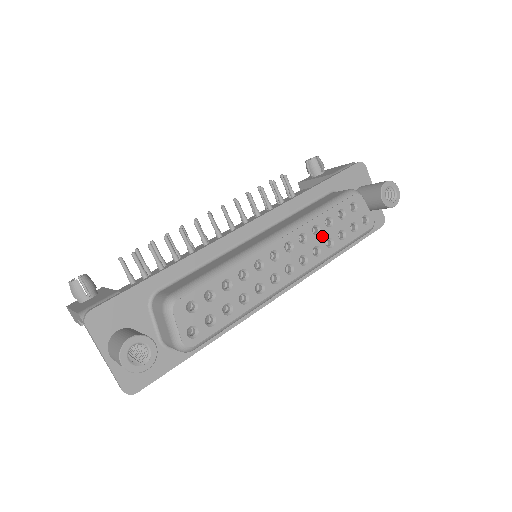
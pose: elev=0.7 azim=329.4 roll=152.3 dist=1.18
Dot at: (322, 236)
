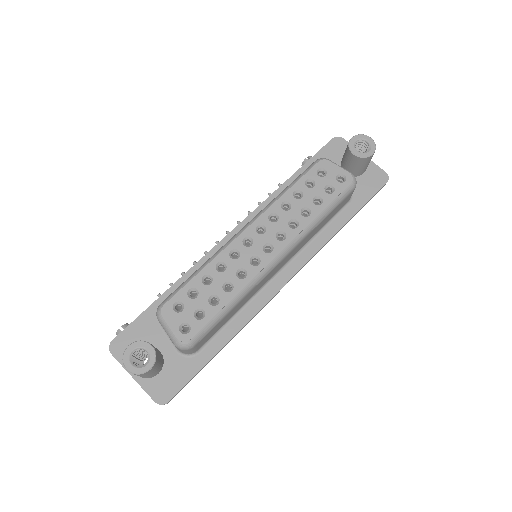
Dot at: (294, 209)
